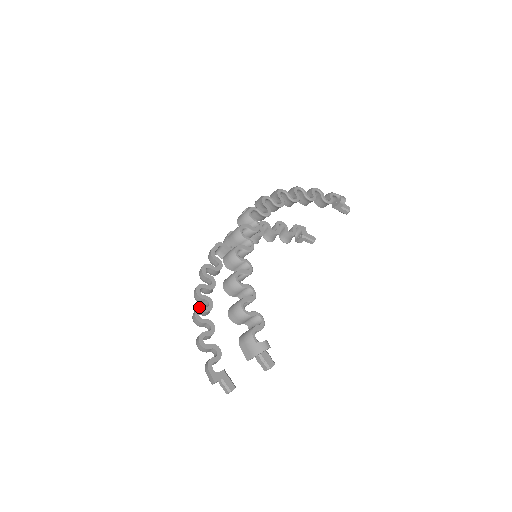
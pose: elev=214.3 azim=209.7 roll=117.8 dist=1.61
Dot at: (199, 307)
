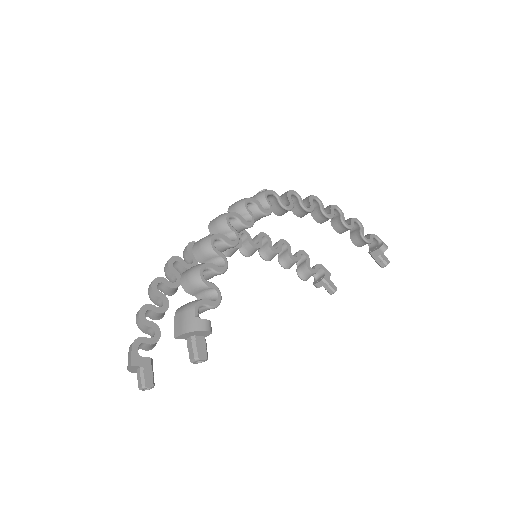
Dot at: (162, 277)
